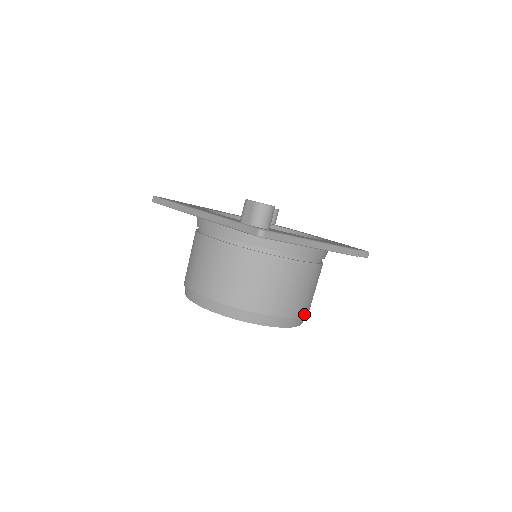
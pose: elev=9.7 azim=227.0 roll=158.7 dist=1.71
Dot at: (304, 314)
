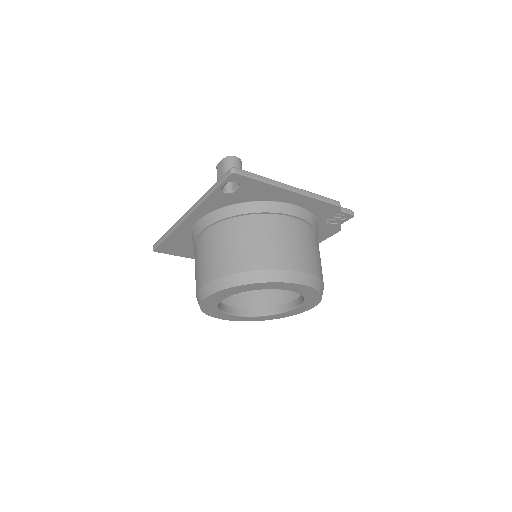
Dot at: (315, 274)
